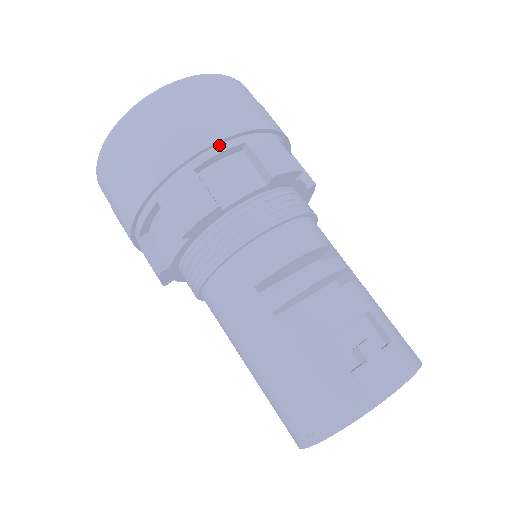
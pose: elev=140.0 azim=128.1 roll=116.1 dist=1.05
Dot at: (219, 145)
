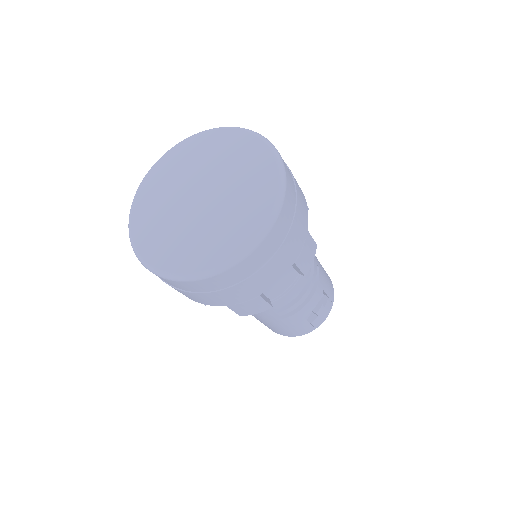
Dot at: (279, 276)
